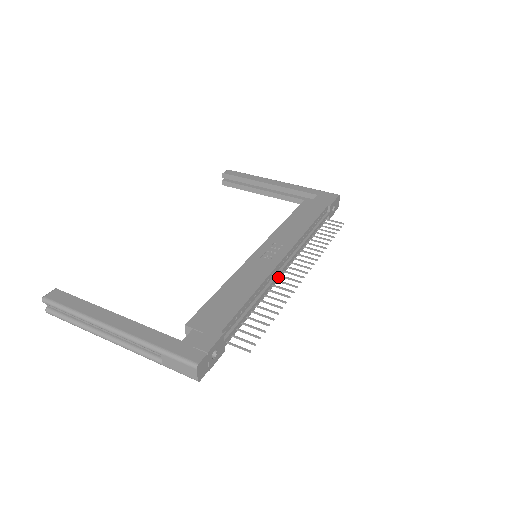
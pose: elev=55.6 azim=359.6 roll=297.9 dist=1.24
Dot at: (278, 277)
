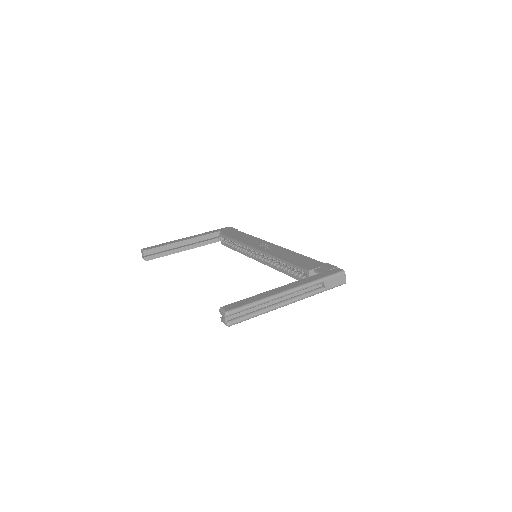
Dot at: occluded
